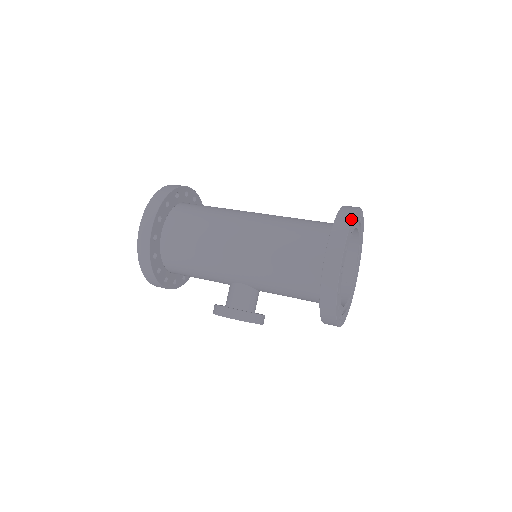
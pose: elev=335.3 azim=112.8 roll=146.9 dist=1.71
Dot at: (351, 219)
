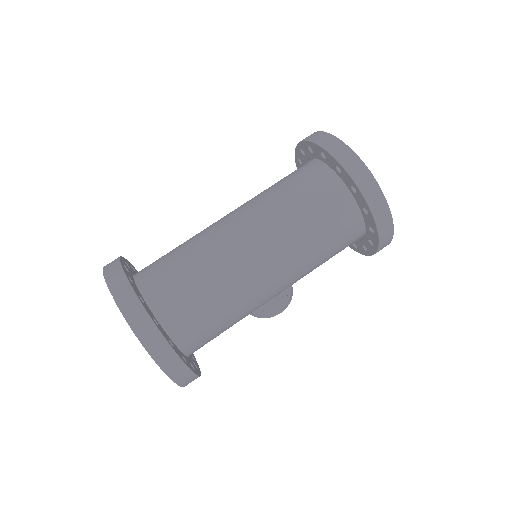
Dot at: (384, 198)
